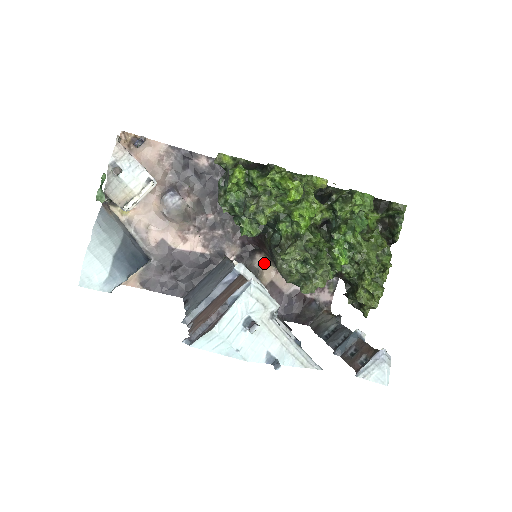
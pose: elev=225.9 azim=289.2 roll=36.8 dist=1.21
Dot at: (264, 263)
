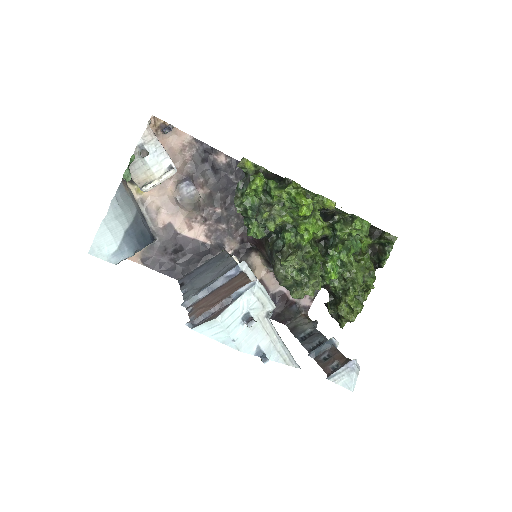
Dot at: (258, 262)
